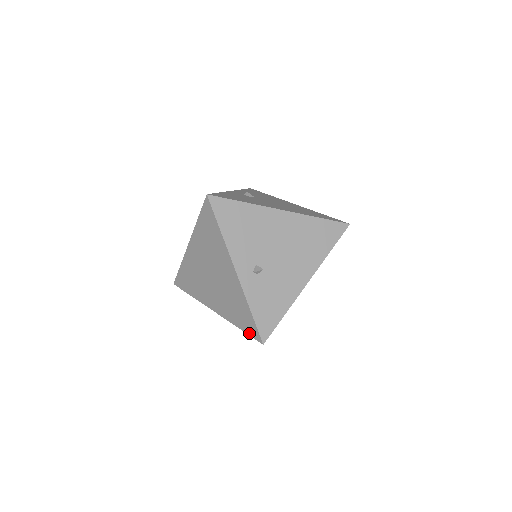
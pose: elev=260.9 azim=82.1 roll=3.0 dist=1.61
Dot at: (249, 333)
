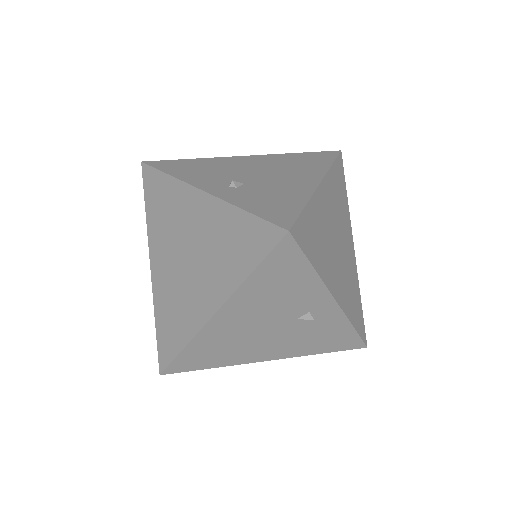
Dot at: (264, 252)
